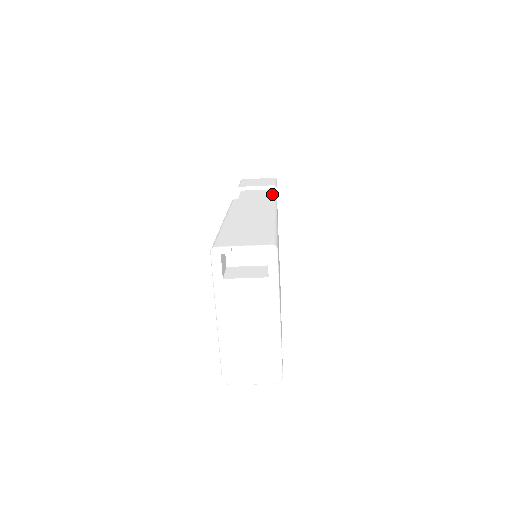
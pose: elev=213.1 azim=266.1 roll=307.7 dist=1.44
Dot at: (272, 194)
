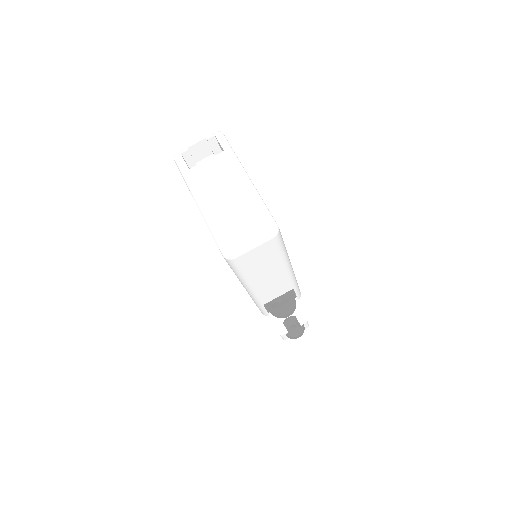
Dot at: occluded
